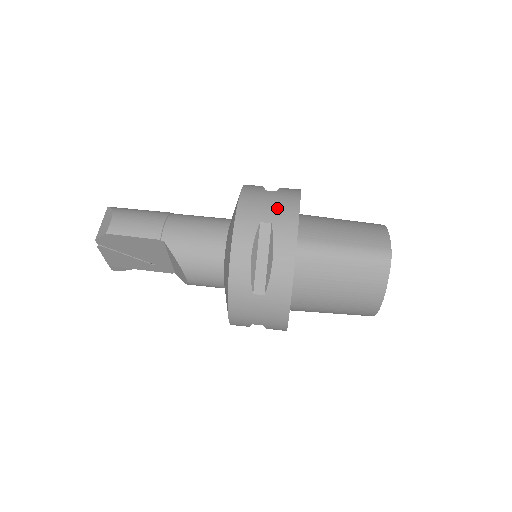
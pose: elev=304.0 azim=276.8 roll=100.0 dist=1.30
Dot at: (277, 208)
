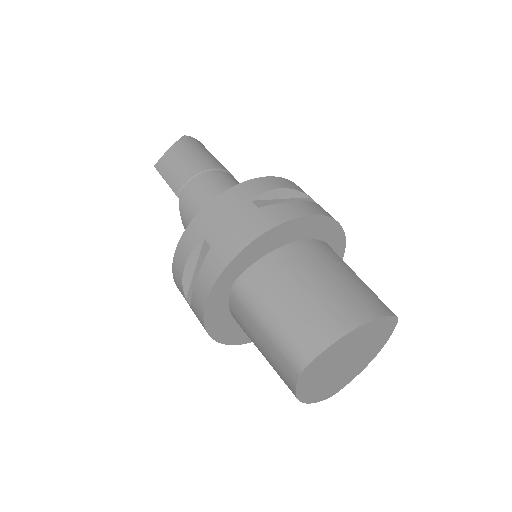
Dot at: (228, 232)
